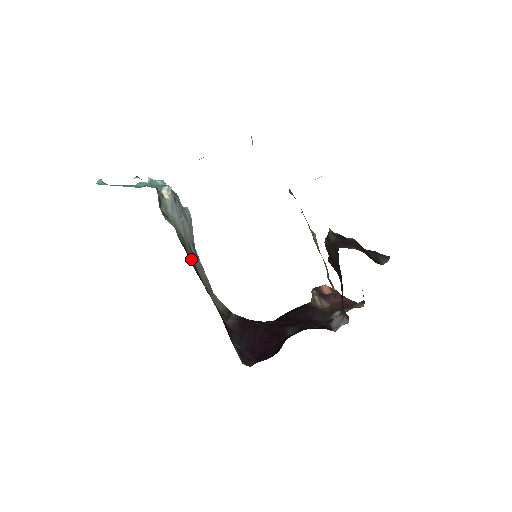
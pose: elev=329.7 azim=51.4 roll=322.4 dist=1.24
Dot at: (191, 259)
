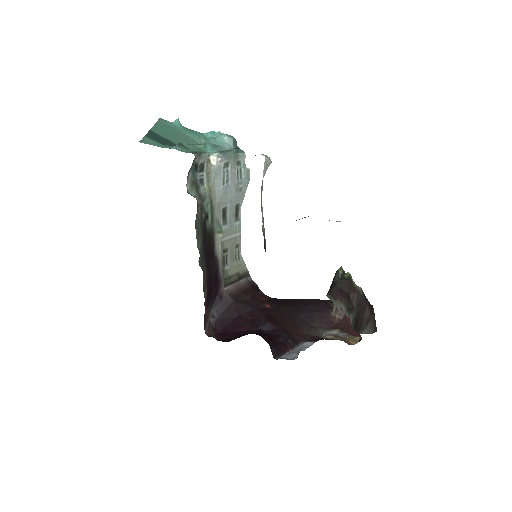
Dot at: (212, 226)
